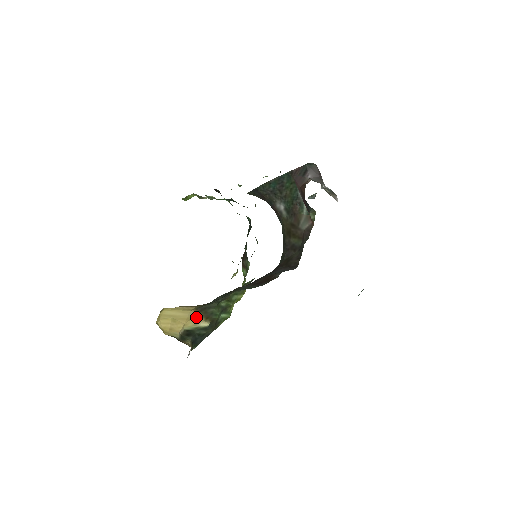
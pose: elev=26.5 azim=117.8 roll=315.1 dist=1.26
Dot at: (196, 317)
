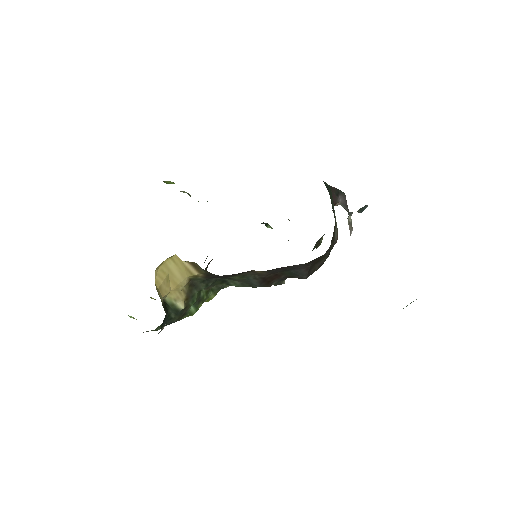
Dot at: (182, 290)
